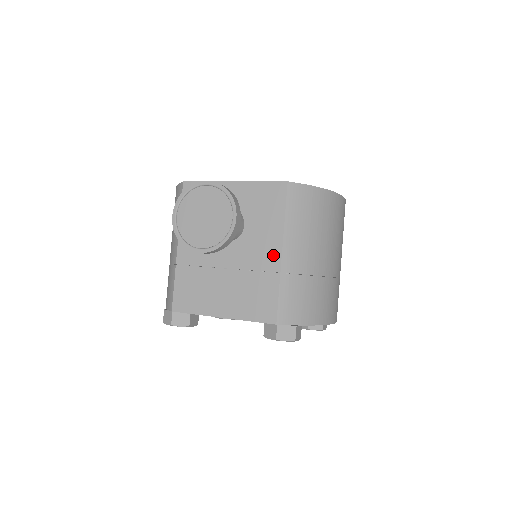
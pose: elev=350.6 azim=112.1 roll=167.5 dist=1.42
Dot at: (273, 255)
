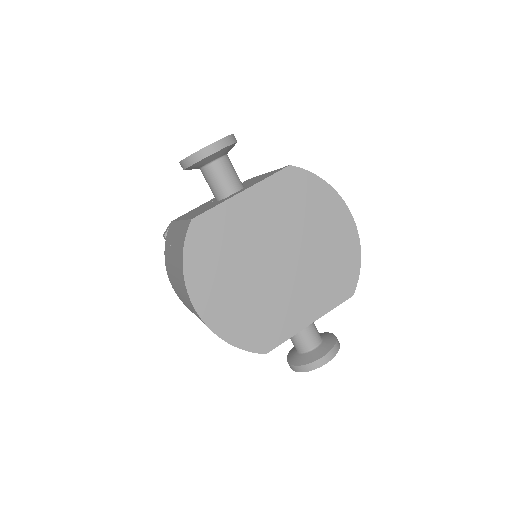
Dot at: occluded
